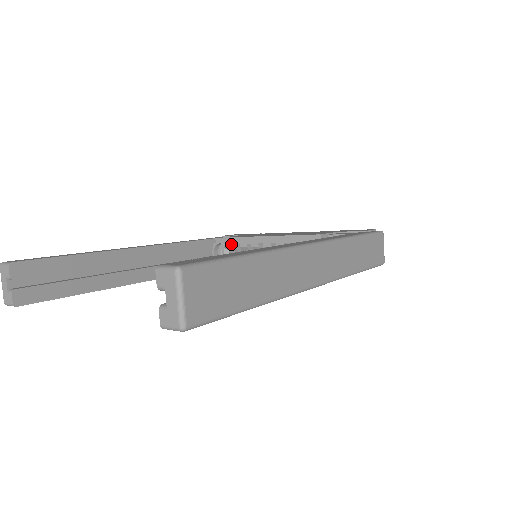
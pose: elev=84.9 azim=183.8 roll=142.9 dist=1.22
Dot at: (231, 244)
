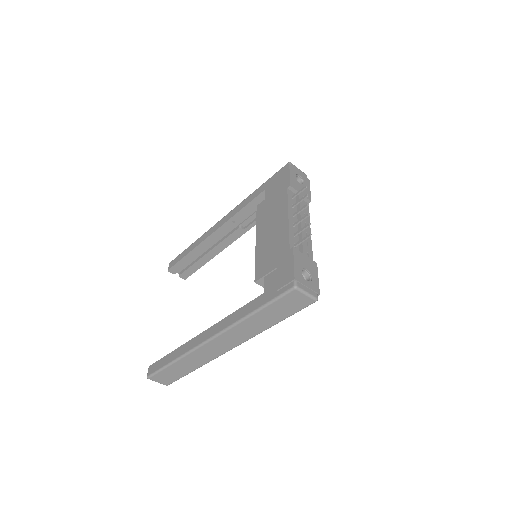
Dot at: occluded
